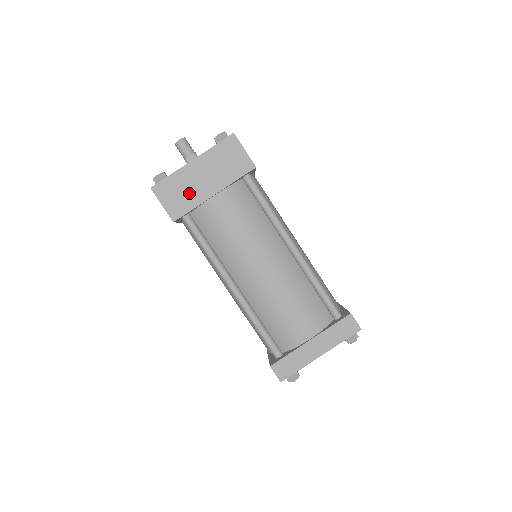
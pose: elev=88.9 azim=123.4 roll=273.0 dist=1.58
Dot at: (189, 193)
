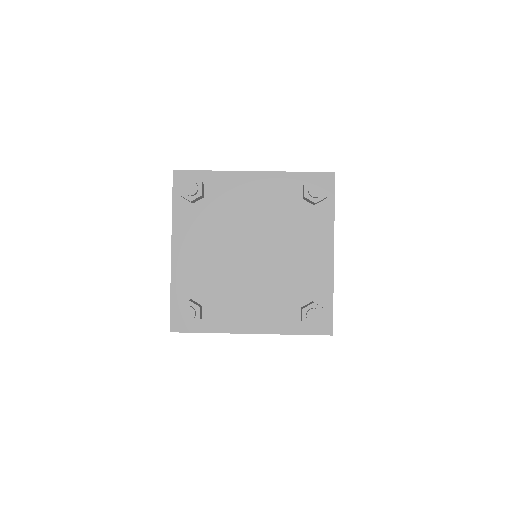
Dot at: occluded
